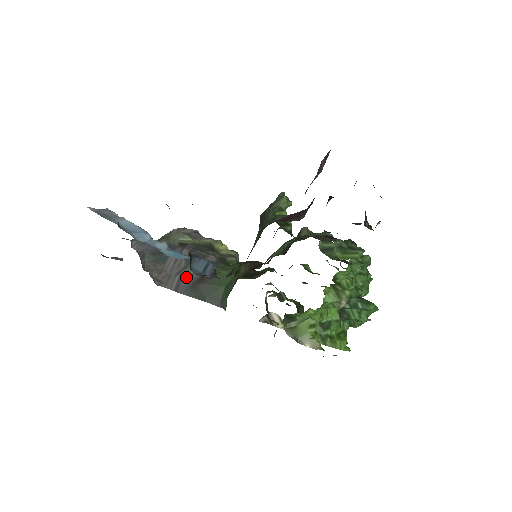
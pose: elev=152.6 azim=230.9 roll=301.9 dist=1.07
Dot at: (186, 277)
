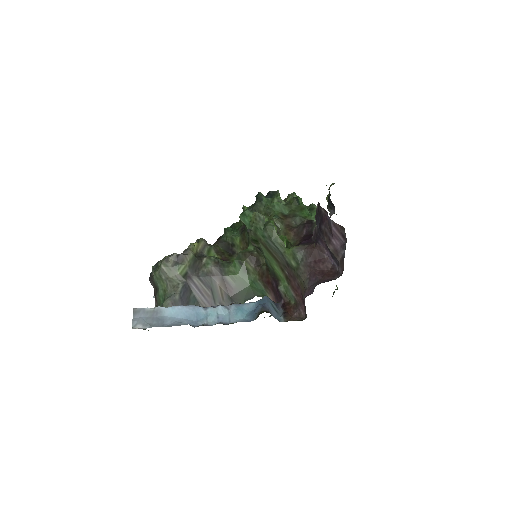
Dot at: (221, 299)
